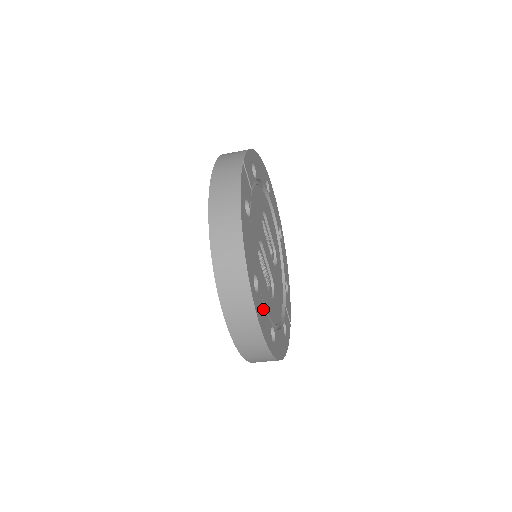
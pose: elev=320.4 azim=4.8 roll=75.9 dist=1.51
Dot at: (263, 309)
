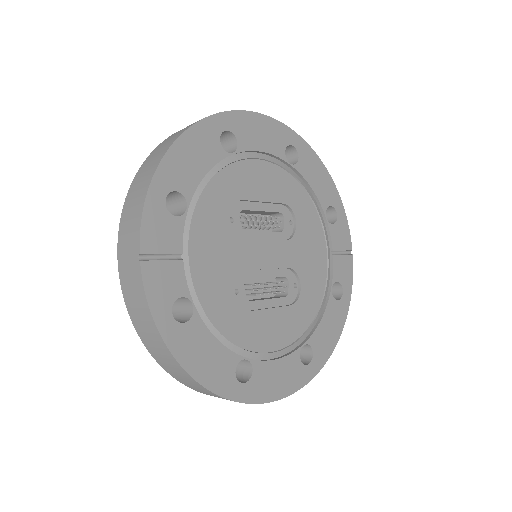
Dot at: (272, 368)
